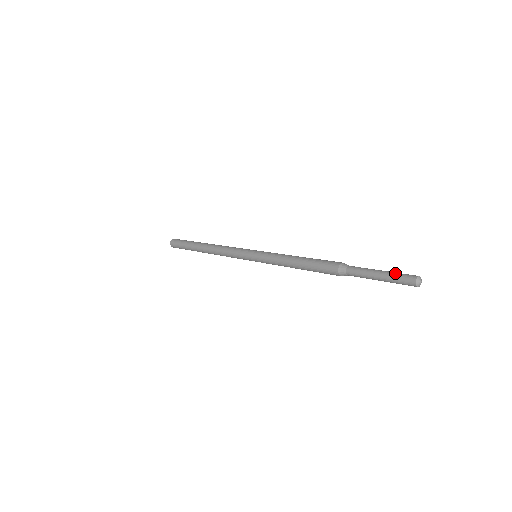
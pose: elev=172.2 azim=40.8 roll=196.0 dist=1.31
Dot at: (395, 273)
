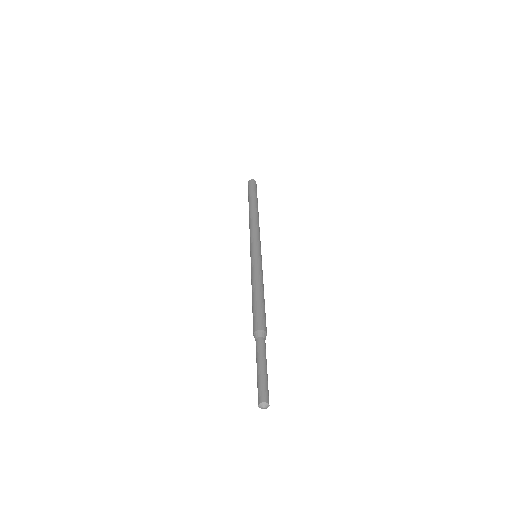
Dot at: (258, 382)
